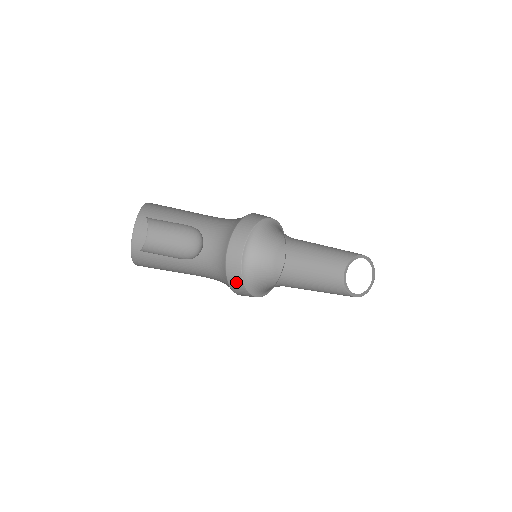
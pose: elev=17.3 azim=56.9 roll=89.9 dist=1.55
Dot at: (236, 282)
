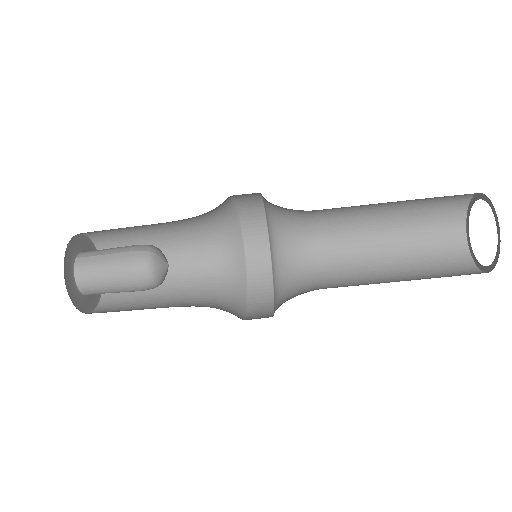
Dot at: (259, 318)
